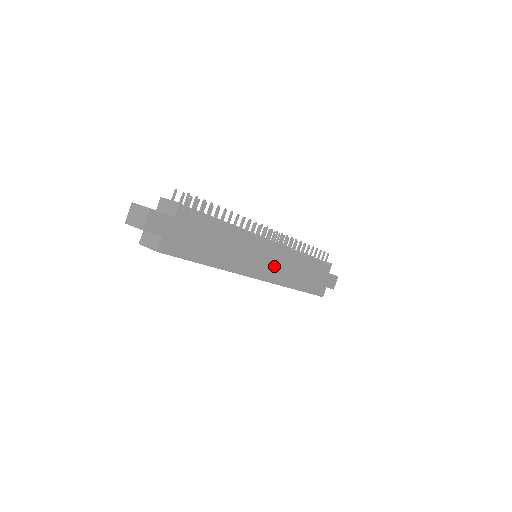
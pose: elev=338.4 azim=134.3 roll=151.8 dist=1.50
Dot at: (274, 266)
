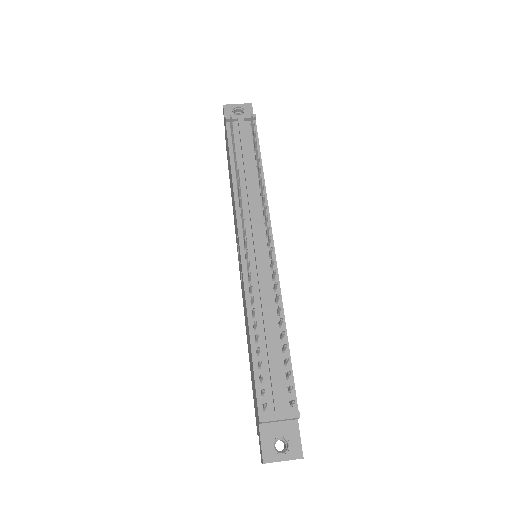
Dot at: occluded
